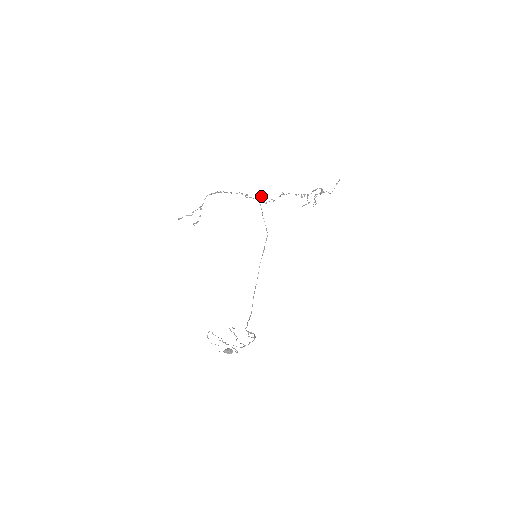
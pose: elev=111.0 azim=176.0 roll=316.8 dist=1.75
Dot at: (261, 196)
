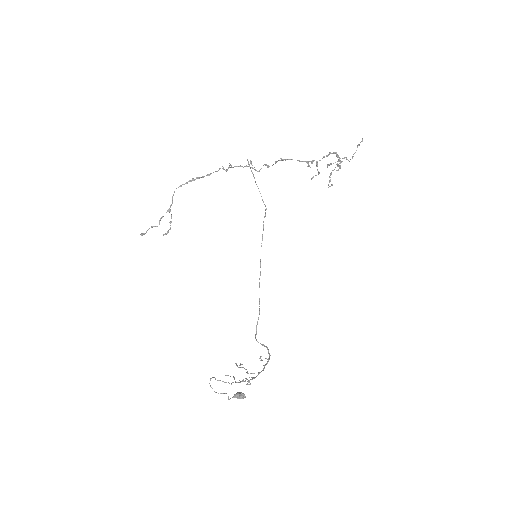
Dot at: (250, 163)
